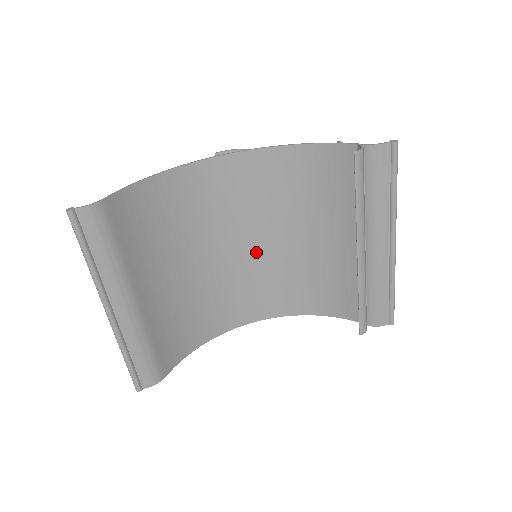
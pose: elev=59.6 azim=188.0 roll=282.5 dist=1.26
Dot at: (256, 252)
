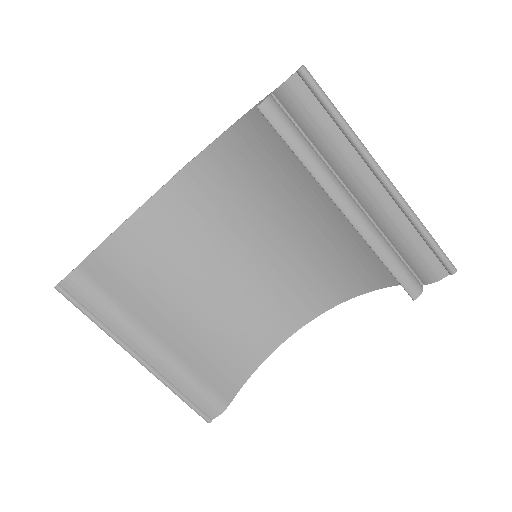
Dot at: (267, 250)
